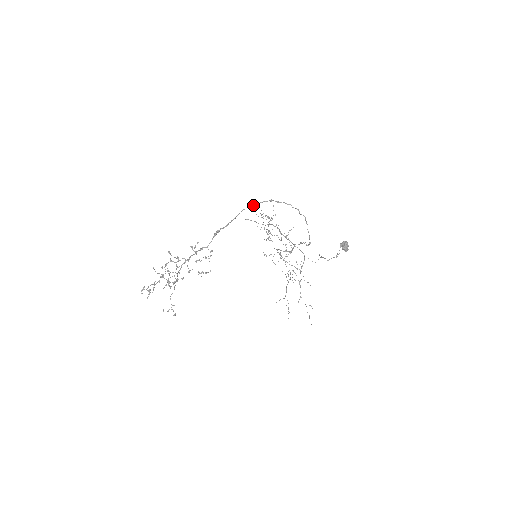
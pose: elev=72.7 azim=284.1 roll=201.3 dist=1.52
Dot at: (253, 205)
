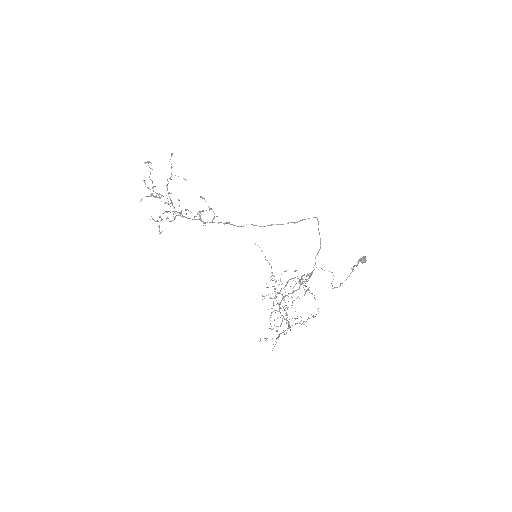
Dot at: (269, 225)
